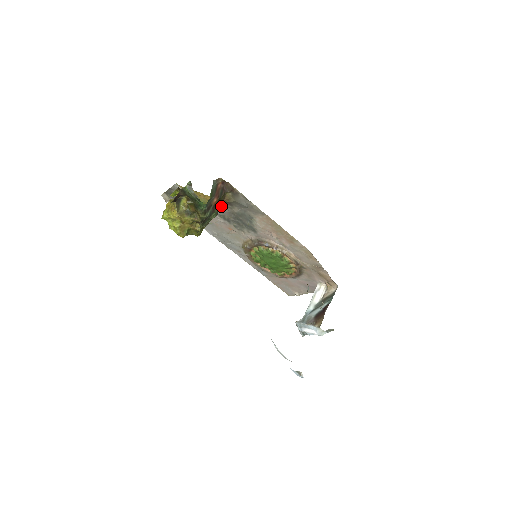
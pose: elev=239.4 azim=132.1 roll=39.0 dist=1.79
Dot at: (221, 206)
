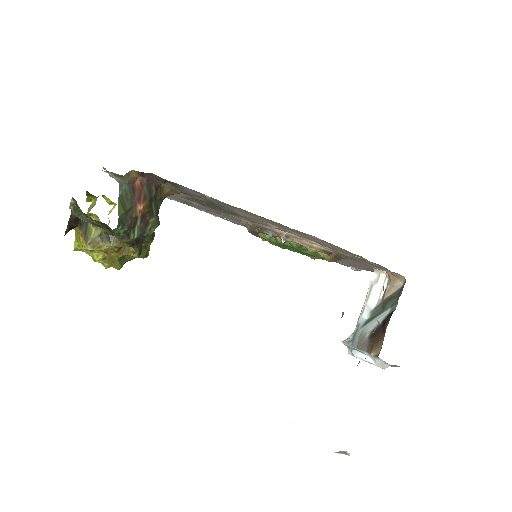
Dot at: occluded
